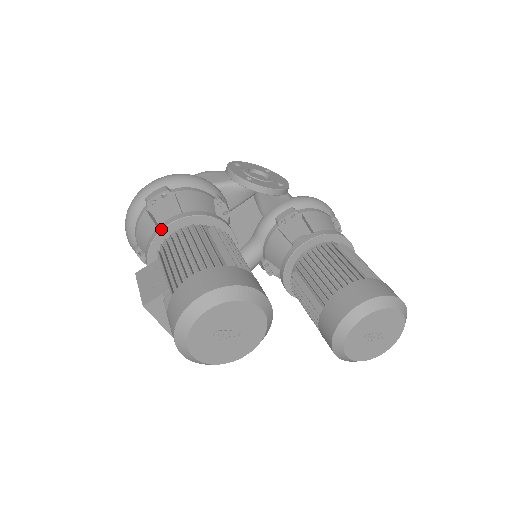
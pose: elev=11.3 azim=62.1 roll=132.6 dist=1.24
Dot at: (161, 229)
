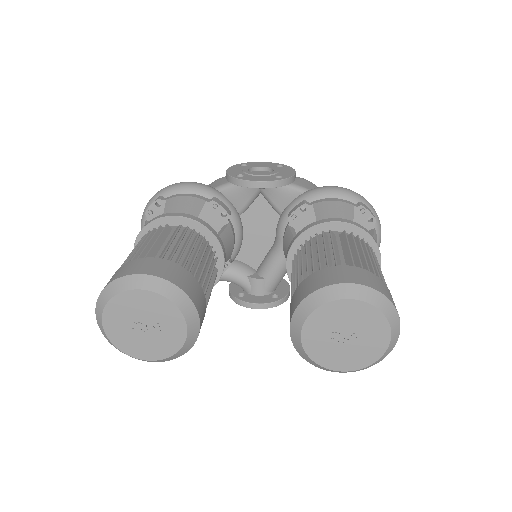
Dot at: (138, 234)
